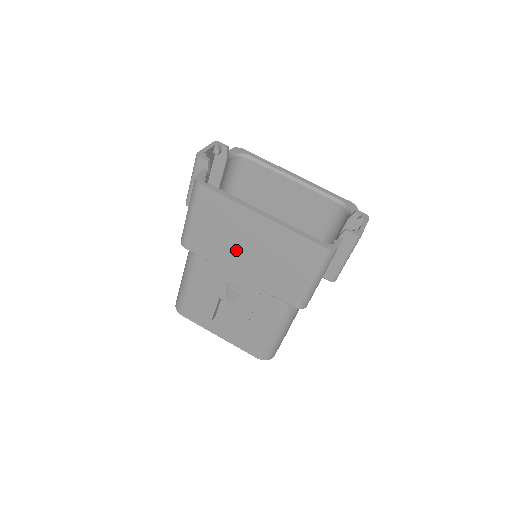
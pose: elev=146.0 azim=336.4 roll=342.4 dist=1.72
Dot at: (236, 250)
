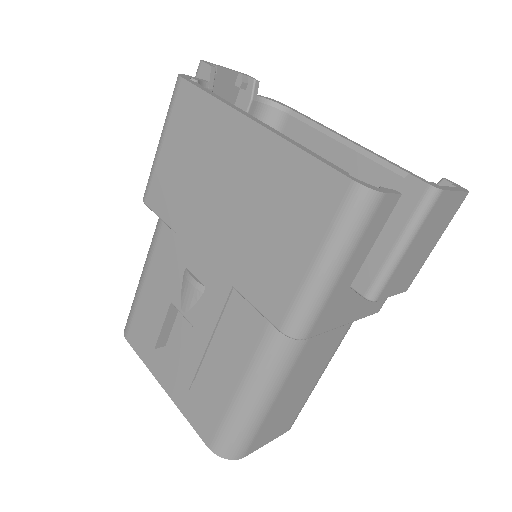
Dot at: (207, 201)
